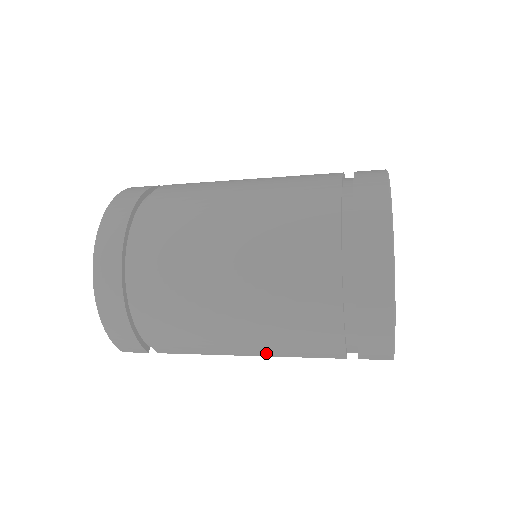
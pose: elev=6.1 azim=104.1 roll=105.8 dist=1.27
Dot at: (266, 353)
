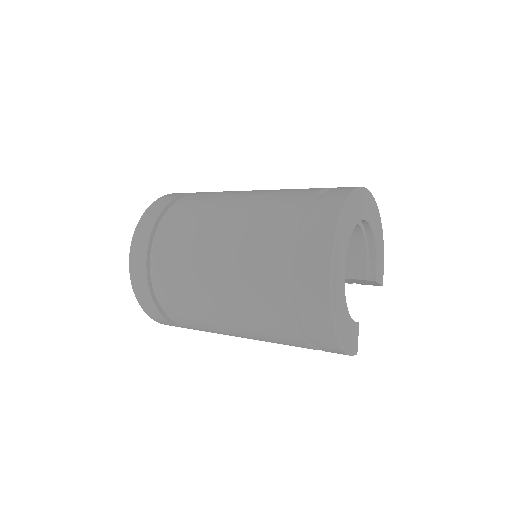
Dot at: occluded
